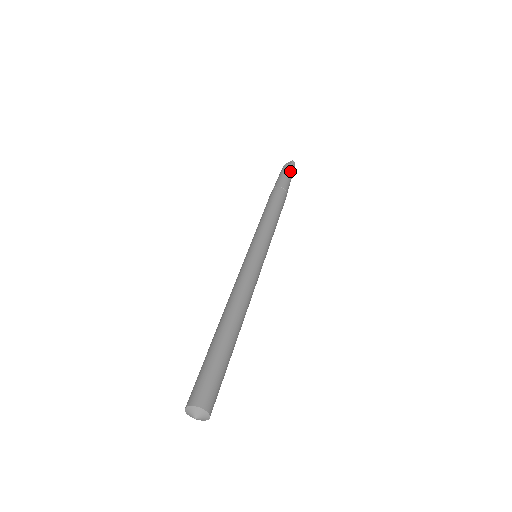
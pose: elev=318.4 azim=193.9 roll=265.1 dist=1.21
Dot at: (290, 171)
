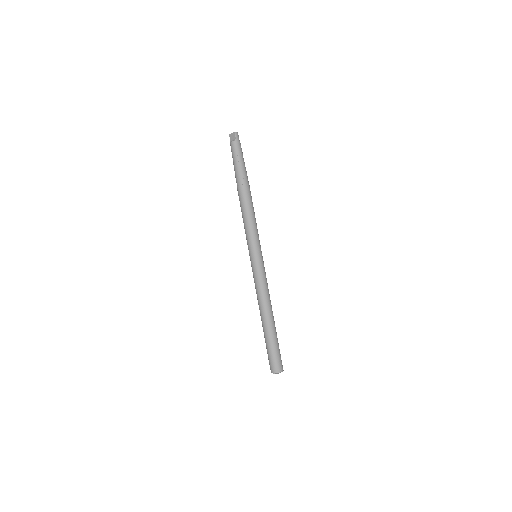
Dot at: (239, 150)
